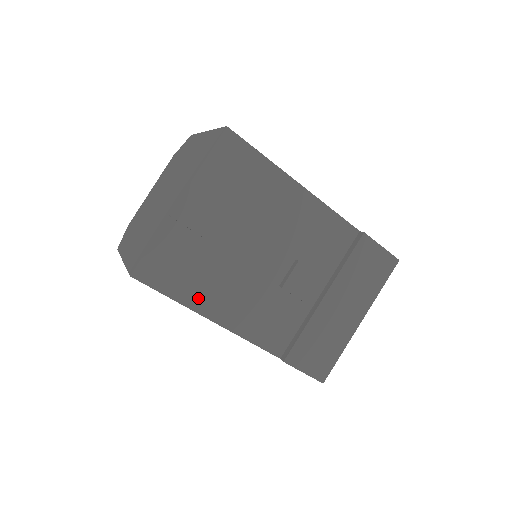
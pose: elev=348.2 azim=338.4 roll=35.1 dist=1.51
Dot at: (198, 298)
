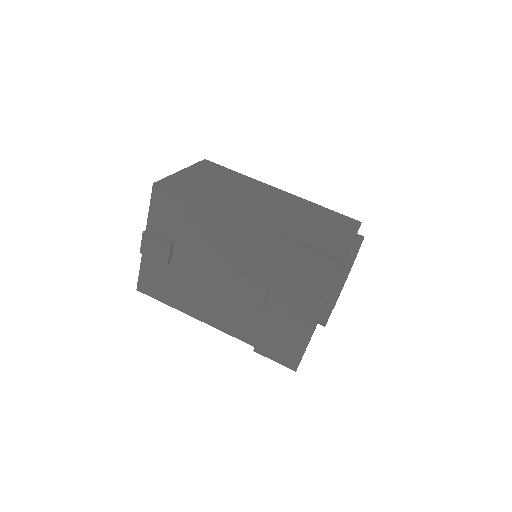
Dot at: (180, 303)
